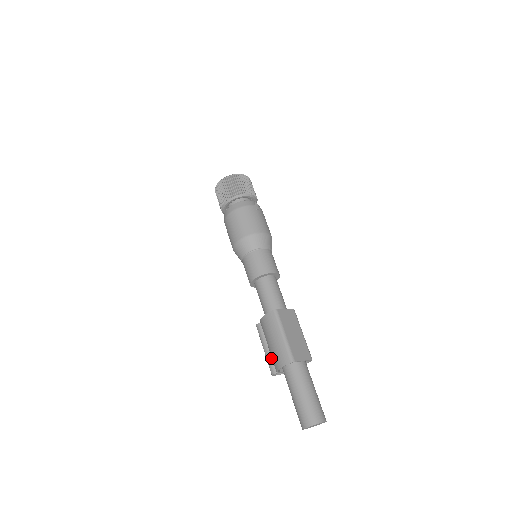
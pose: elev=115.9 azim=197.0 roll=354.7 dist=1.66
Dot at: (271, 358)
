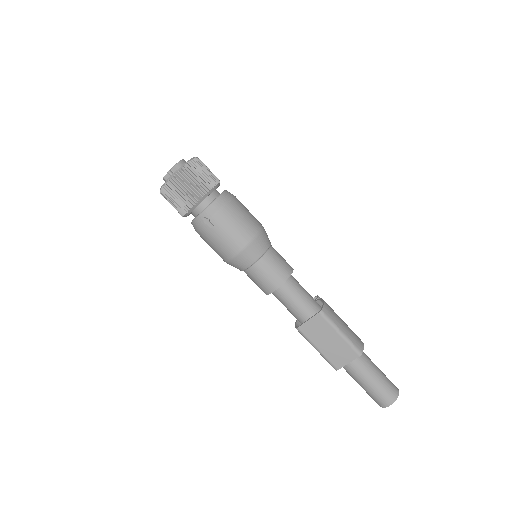
Dot at: occluded
